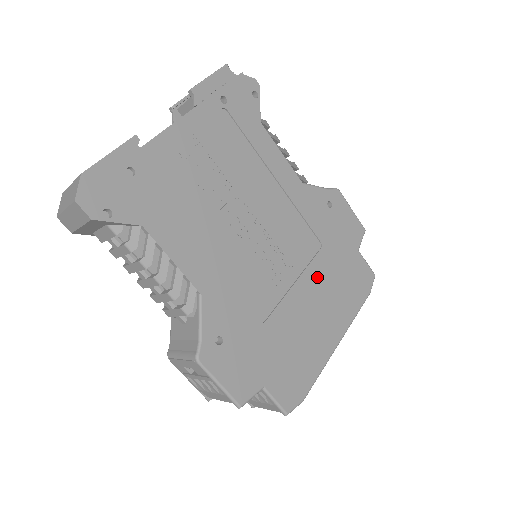
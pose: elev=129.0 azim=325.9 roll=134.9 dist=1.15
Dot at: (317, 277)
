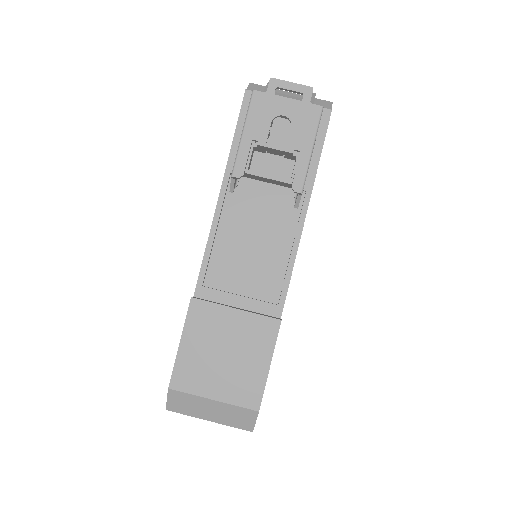
Dot at: occluded
